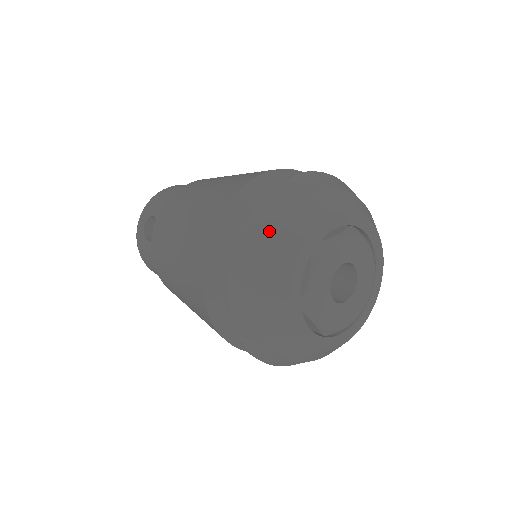
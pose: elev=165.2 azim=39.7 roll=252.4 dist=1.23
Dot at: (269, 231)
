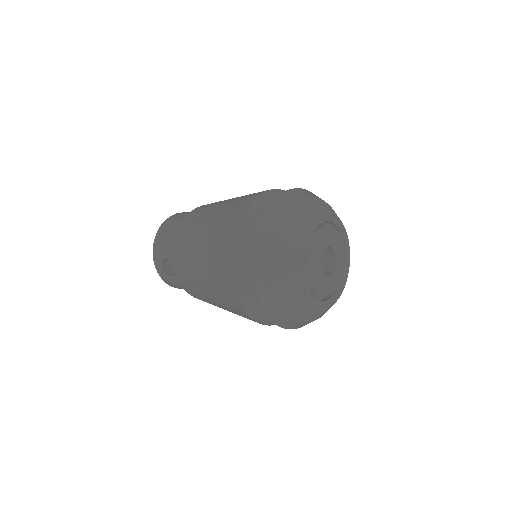
Dot at: (313, 196)
